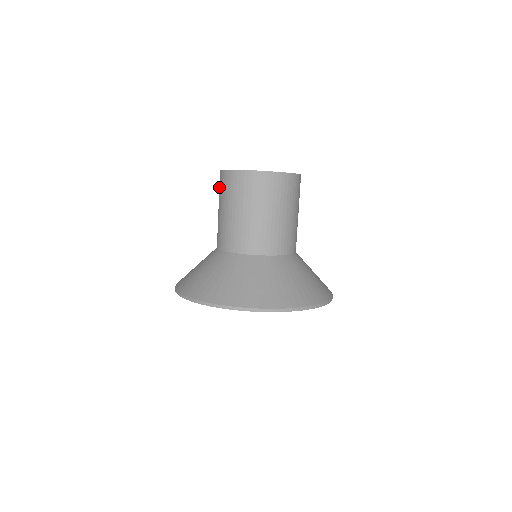
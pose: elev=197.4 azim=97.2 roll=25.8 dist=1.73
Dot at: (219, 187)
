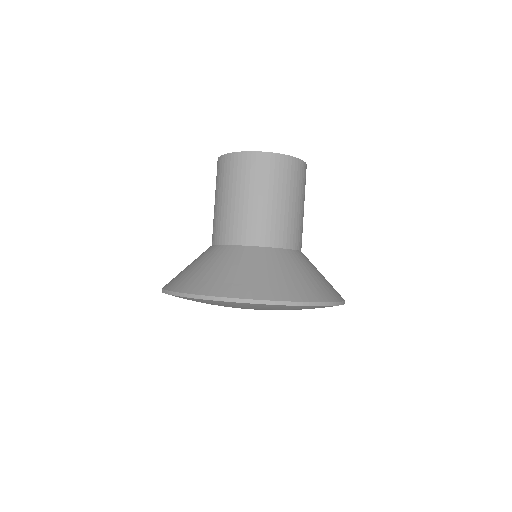
Dot at: (216, 177)
